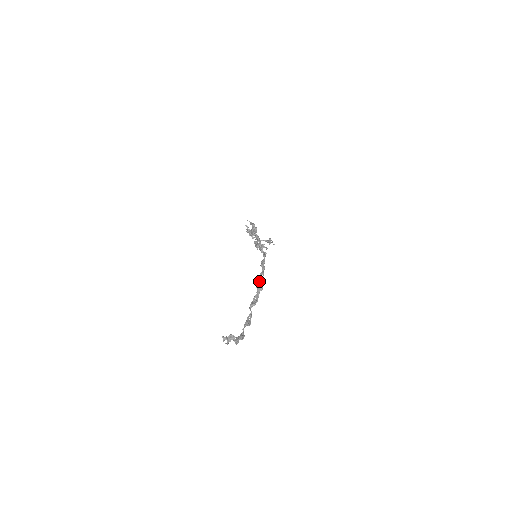
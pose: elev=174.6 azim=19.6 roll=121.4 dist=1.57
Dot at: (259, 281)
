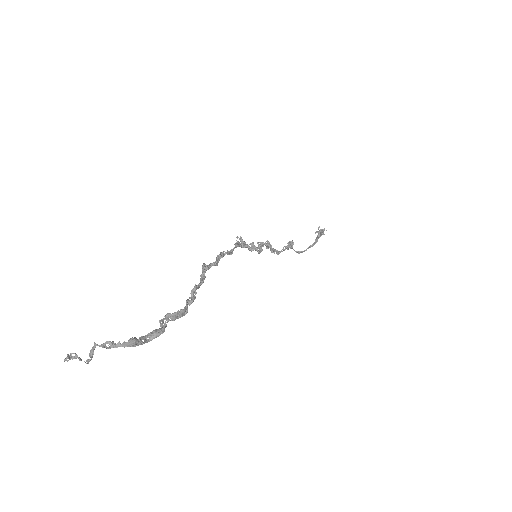
Dot at: occluded
